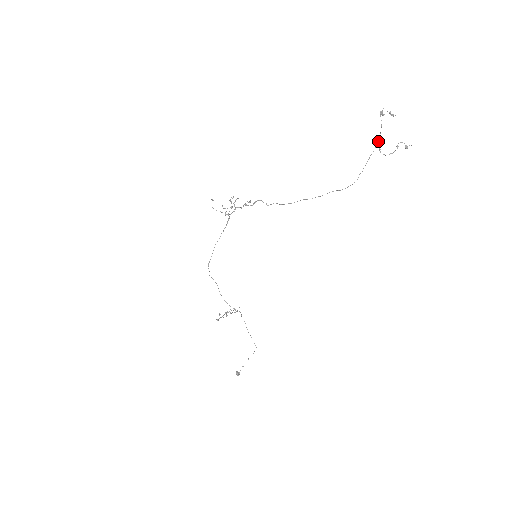
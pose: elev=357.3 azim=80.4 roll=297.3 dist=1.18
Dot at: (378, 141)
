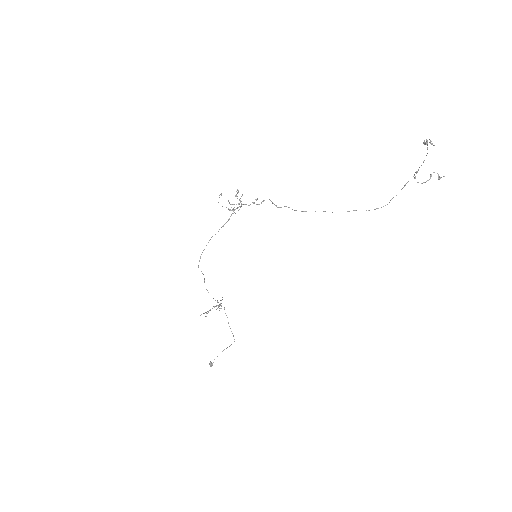
Dot at: (418, 170)
